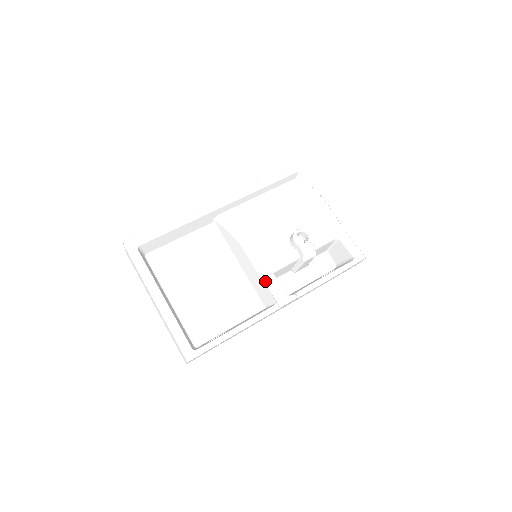
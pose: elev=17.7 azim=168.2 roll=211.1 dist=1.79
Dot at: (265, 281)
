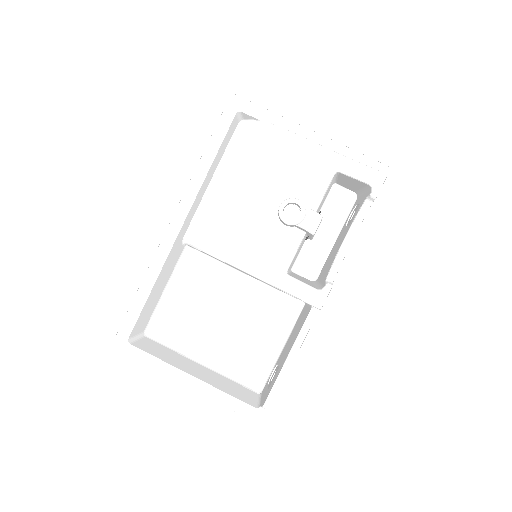
Dot at: (283, 290)
